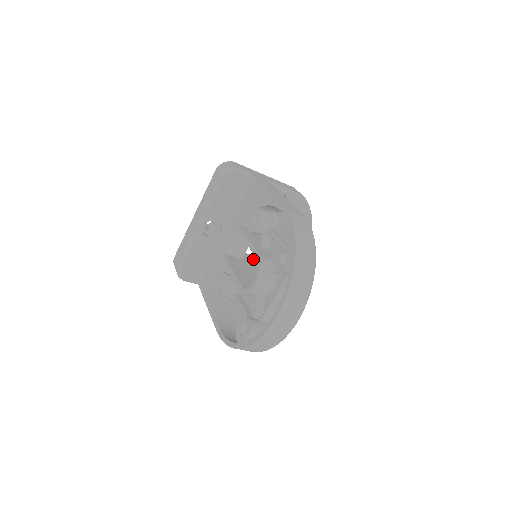
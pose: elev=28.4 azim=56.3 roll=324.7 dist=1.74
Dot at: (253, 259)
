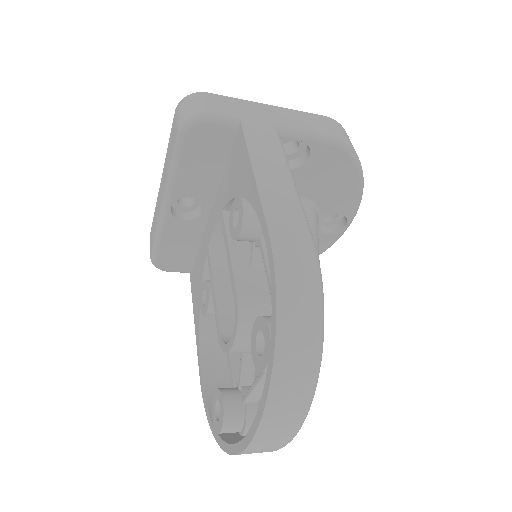
Dot at: occluded
